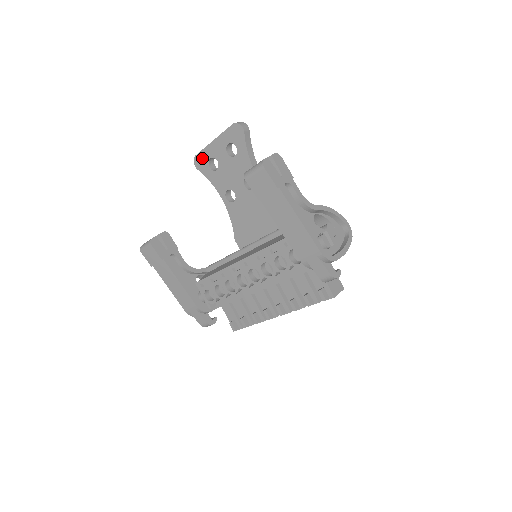
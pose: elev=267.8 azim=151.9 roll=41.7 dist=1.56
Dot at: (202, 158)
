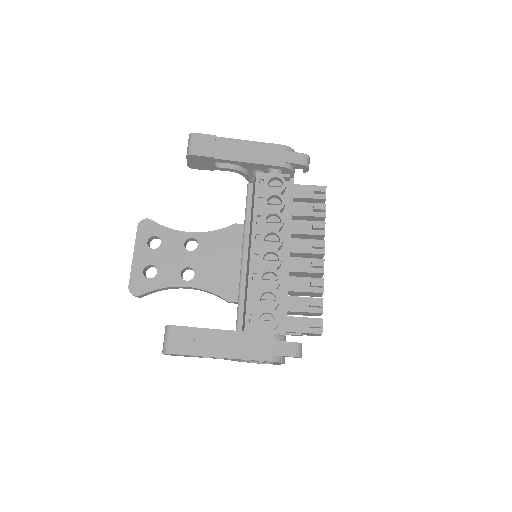
Dot at: (136, 281)
